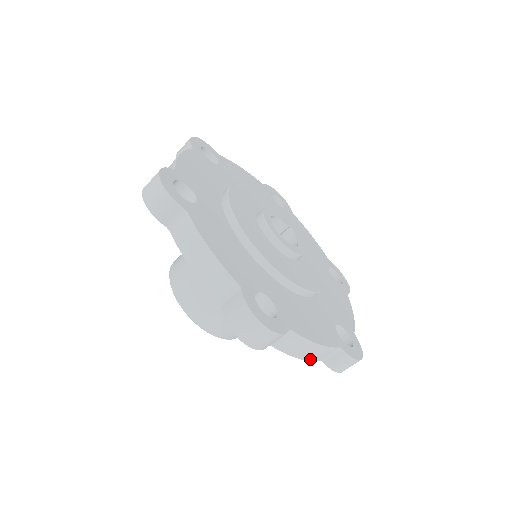
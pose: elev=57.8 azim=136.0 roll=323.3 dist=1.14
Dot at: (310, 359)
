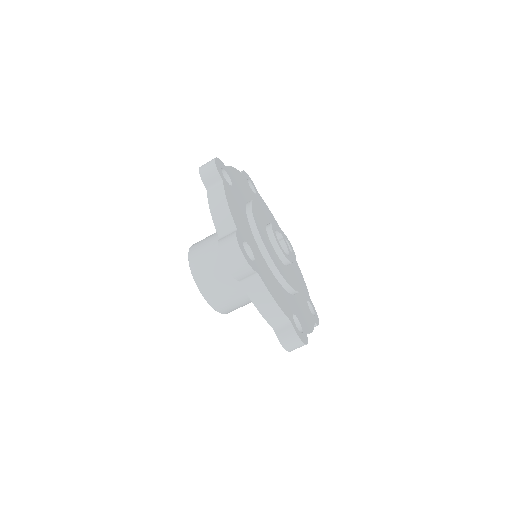
Dot at: occluded
